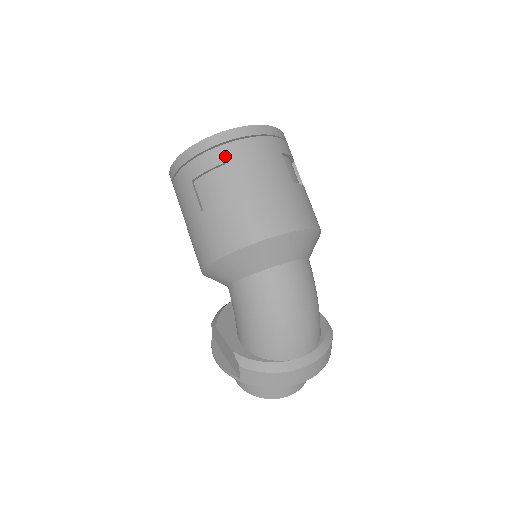
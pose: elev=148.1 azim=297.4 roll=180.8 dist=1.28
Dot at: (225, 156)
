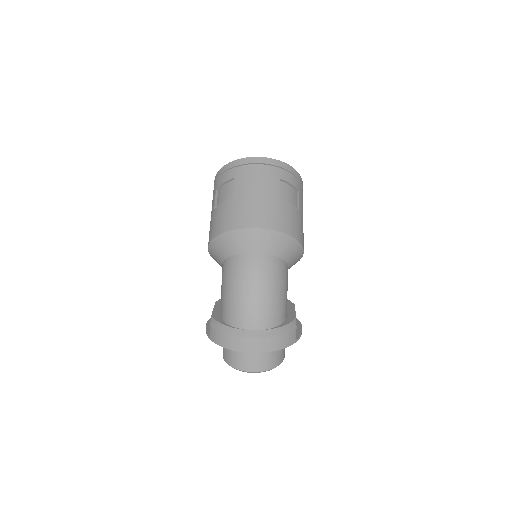
Dot at: (236, 174)
